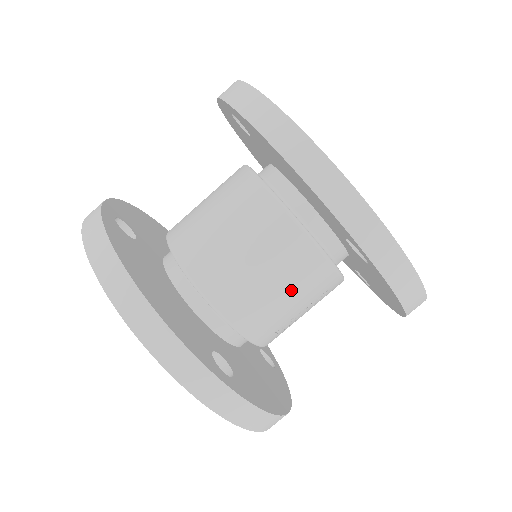
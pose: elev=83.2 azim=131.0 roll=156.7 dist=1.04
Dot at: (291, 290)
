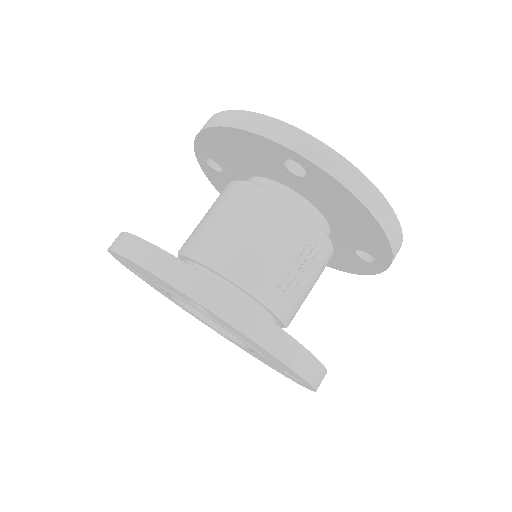
Dot at: (269, 234)
